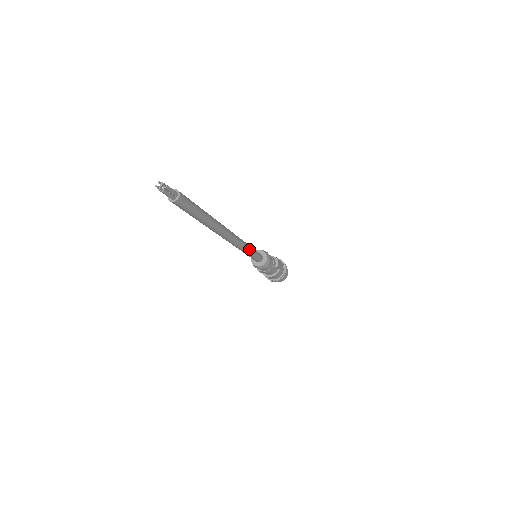
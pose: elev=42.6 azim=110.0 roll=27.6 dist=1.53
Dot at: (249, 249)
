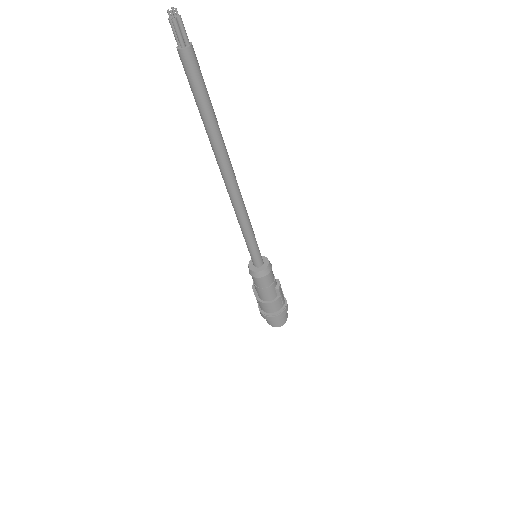
Dot at: (251, 229)
